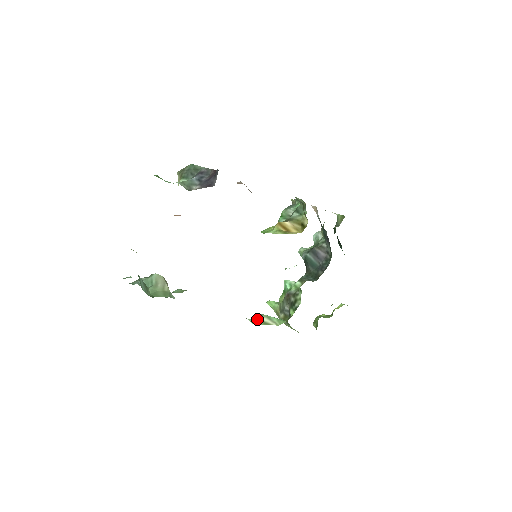
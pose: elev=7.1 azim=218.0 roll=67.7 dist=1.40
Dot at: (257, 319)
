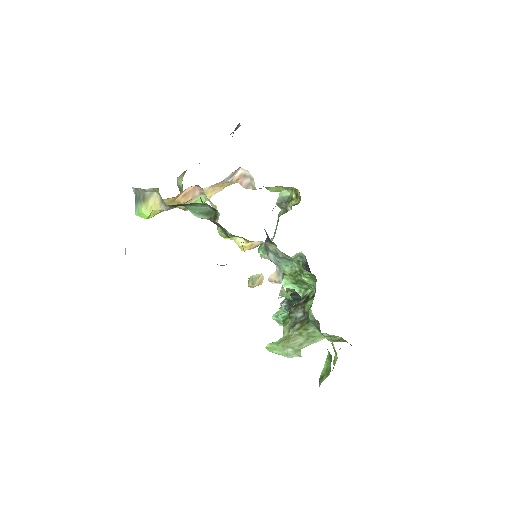
Dot at: occluded
